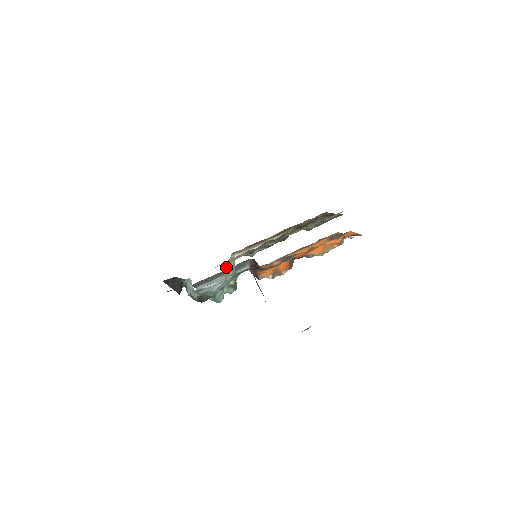
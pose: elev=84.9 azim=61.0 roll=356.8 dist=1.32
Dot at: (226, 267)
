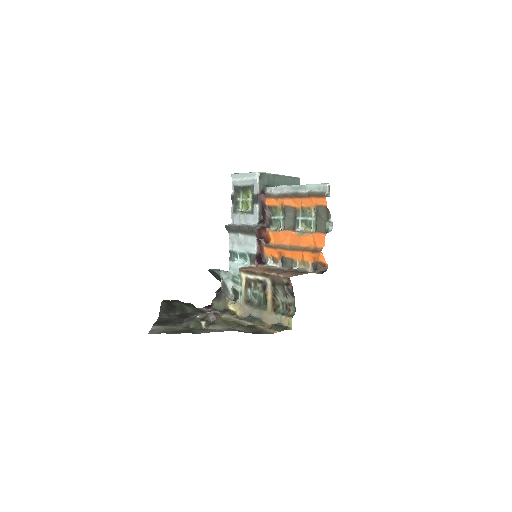
Dot at: occluded
